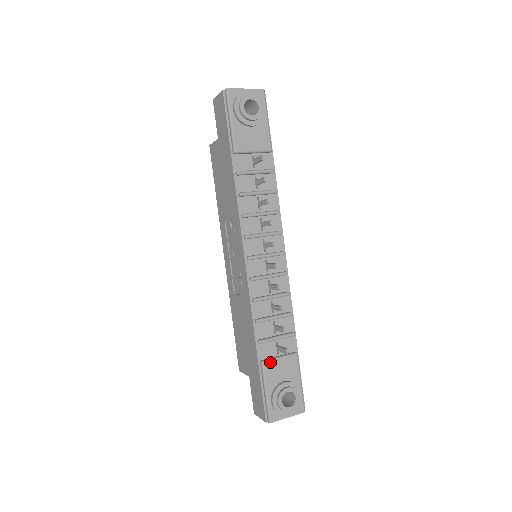
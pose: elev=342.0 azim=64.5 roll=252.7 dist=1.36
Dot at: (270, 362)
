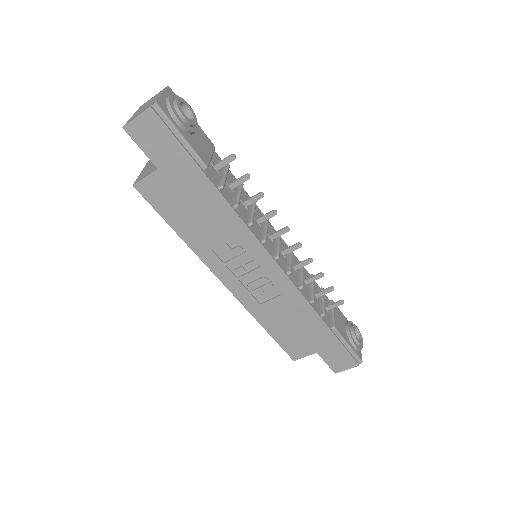
Dot at: (335, 322)
